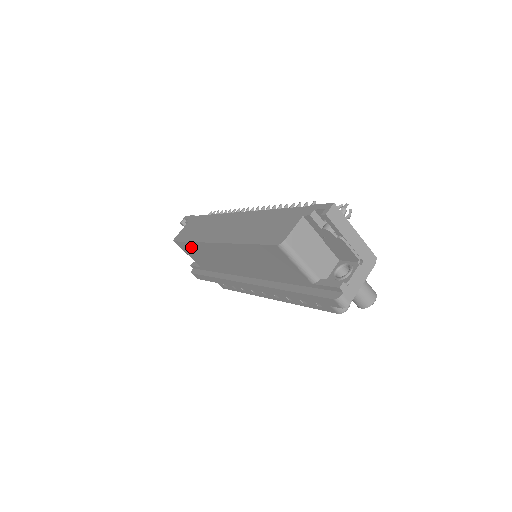
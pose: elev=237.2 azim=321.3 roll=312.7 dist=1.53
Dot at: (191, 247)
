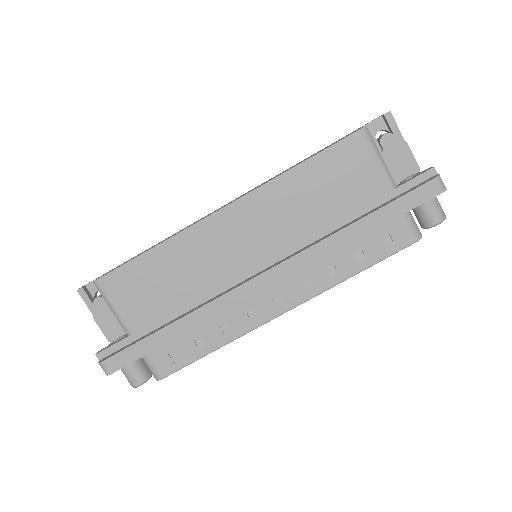
Dot at: (145, 267)
